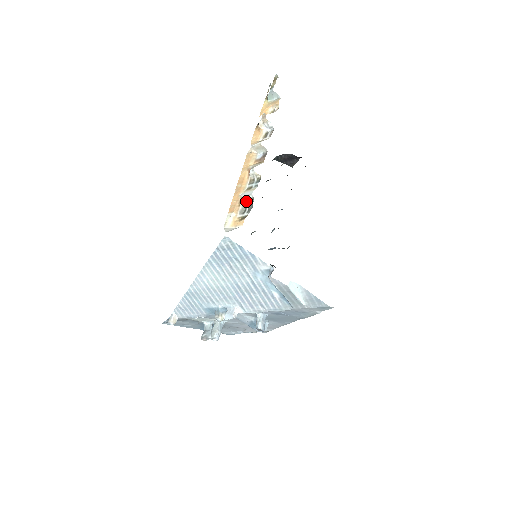
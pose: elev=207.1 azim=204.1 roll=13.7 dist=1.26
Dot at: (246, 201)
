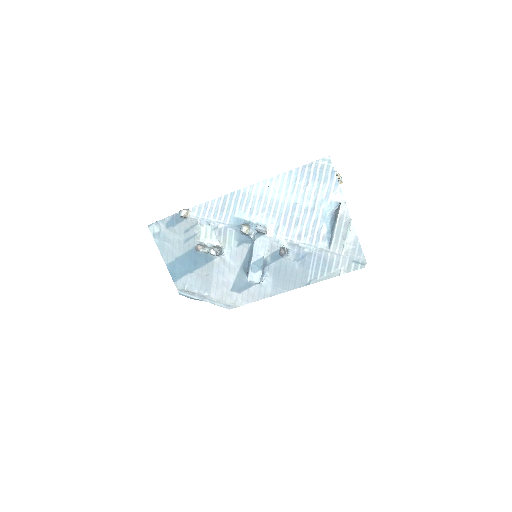
Dot at: occluded
